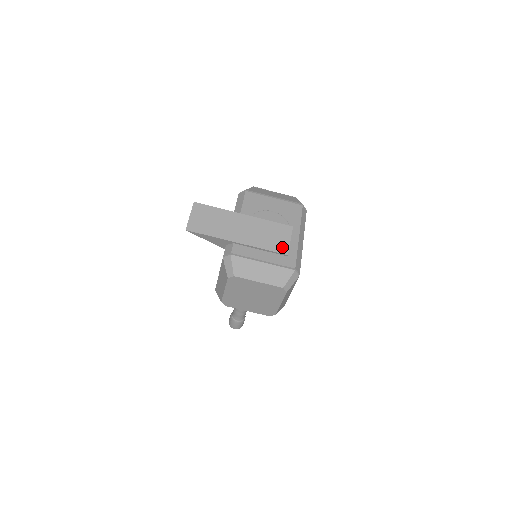
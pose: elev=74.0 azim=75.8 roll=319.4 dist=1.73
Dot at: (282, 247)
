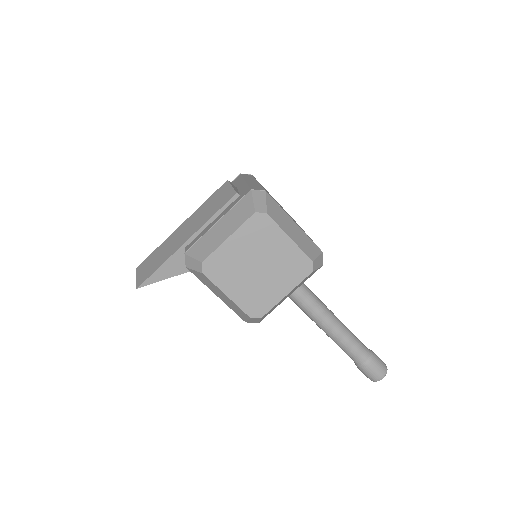
Dot at: (227, 197)
